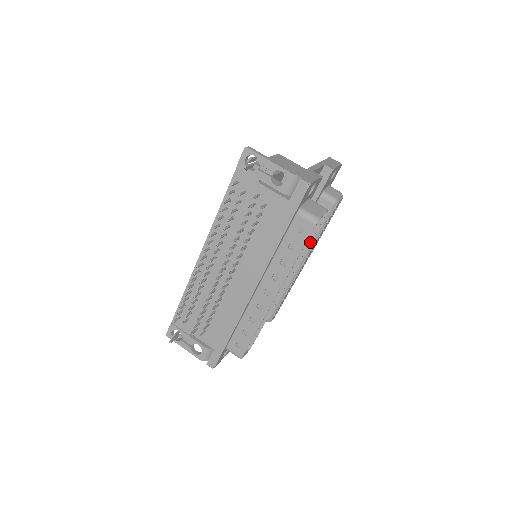
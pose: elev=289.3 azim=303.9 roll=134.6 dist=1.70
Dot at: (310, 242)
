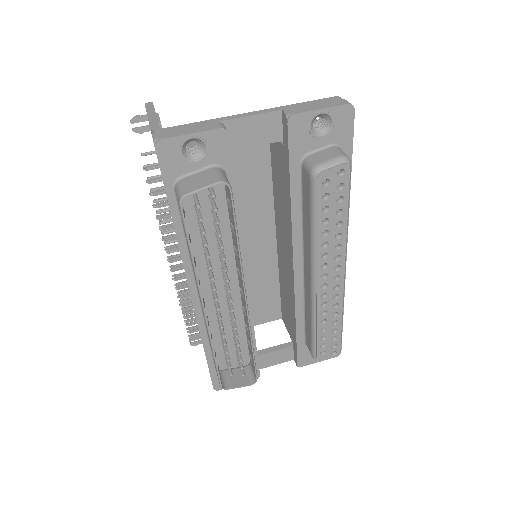
Dot at: (310, 242)
